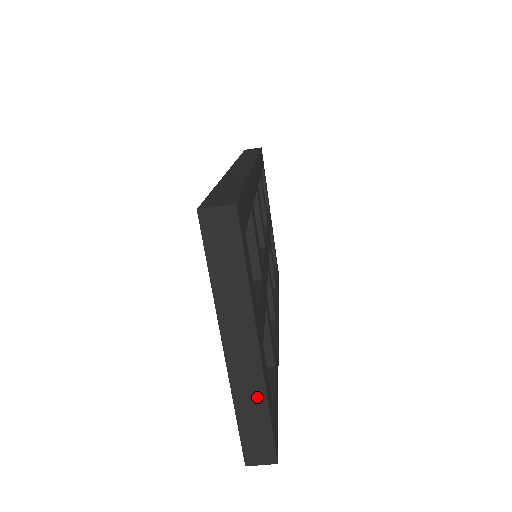
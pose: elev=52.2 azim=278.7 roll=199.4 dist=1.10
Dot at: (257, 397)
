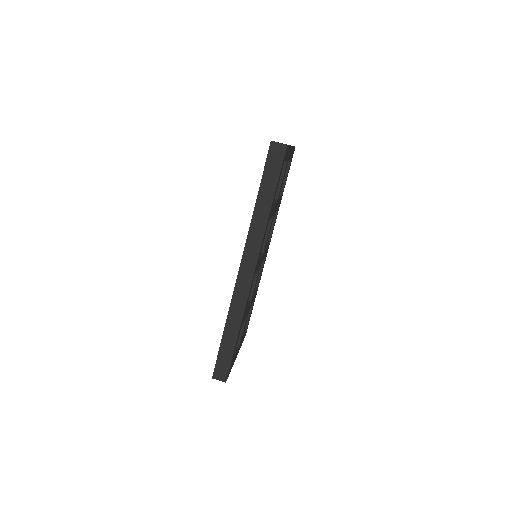
Dot at: occluded
